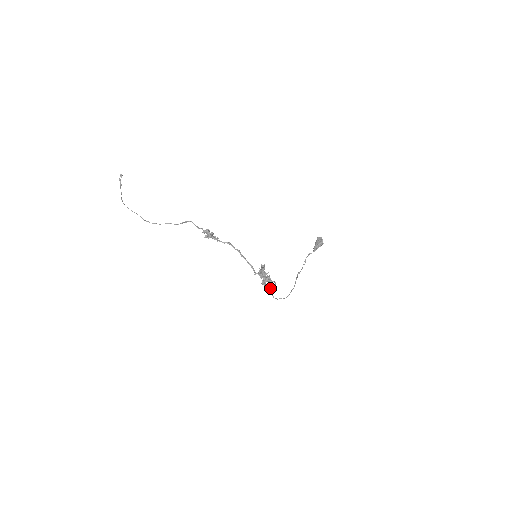
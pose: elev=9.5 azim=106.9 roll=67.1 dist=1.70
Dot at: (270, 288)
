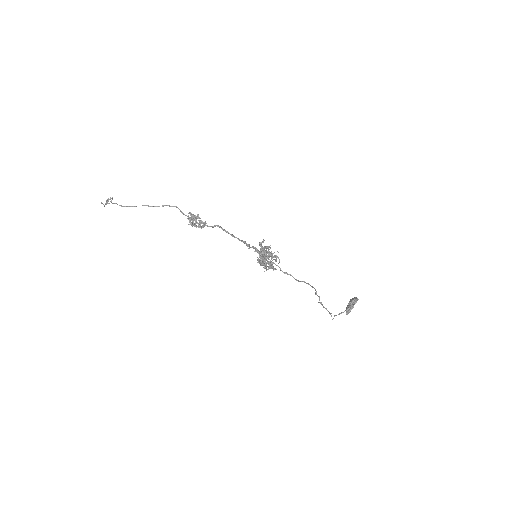
Dot at: occluded
